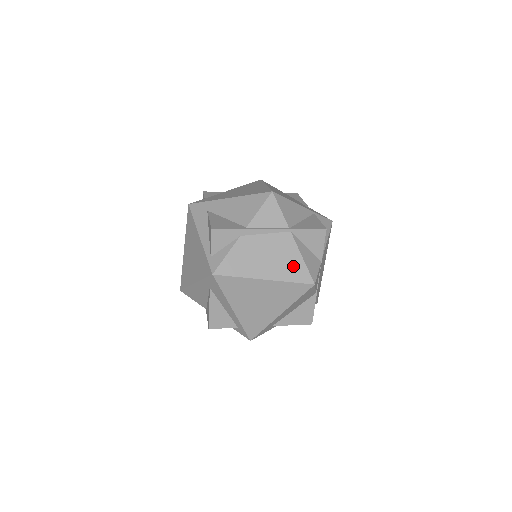
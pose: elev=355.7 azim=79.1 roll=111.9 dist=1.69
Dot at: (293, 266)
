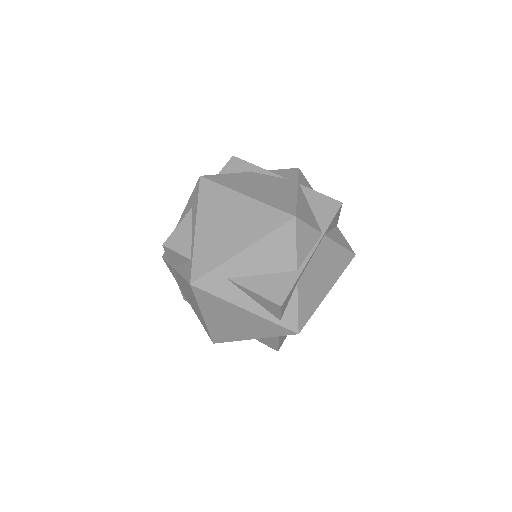
Dot at: (339, 259)
